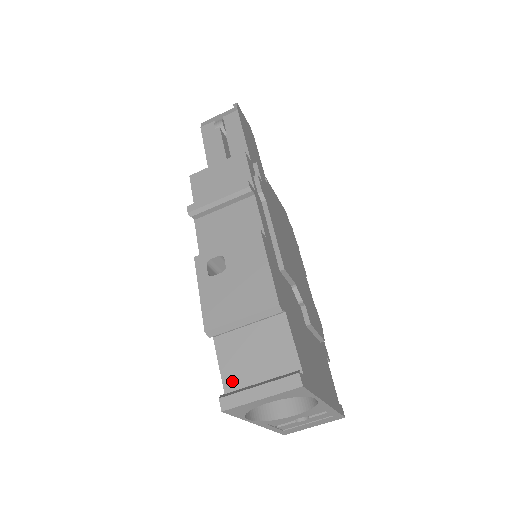
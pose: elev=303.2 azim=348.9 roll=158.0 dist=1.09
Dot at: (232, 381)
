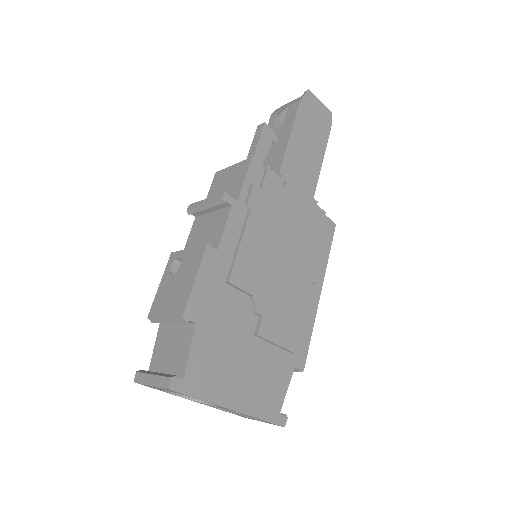
Dot at: (155, 362)
